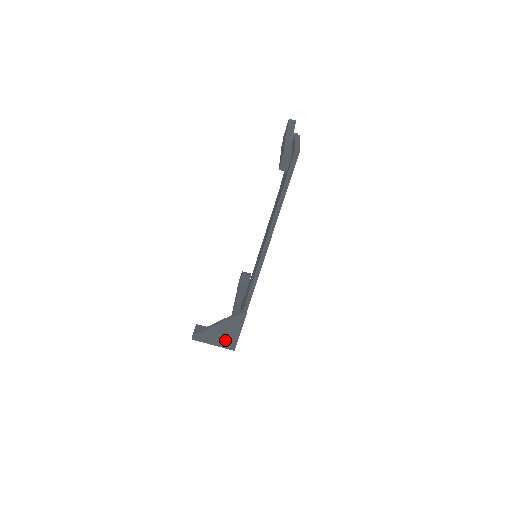
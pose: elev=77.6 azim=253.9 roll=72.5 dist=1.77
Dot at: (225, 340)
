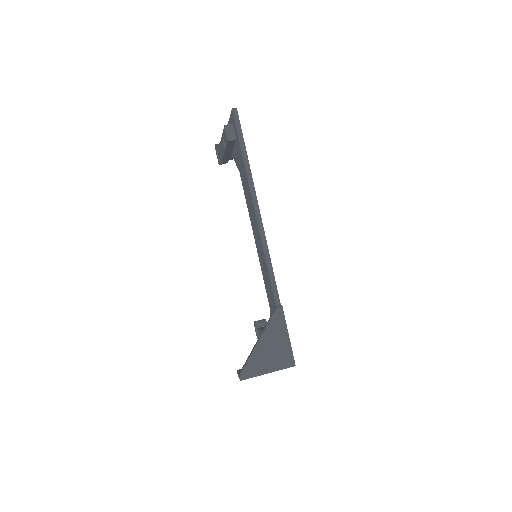
Dot at: (278, 357)
